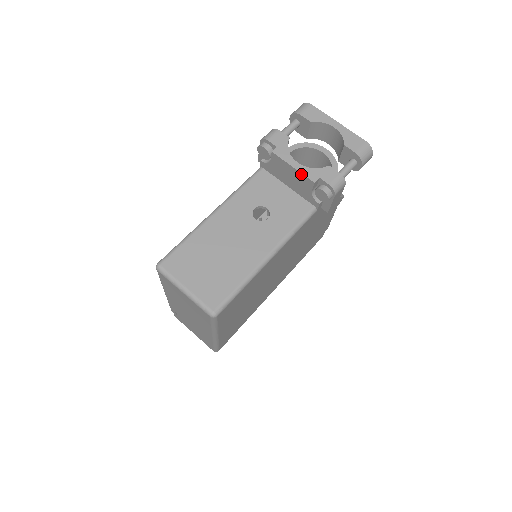
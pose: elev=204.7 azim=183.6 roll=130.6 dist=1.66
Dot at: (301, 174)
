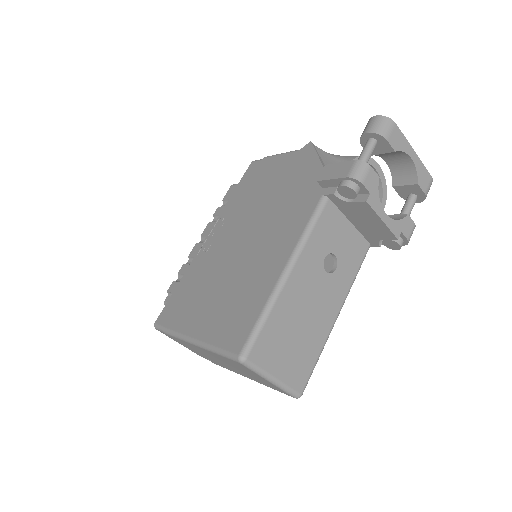
Dot at: (388, 229)
